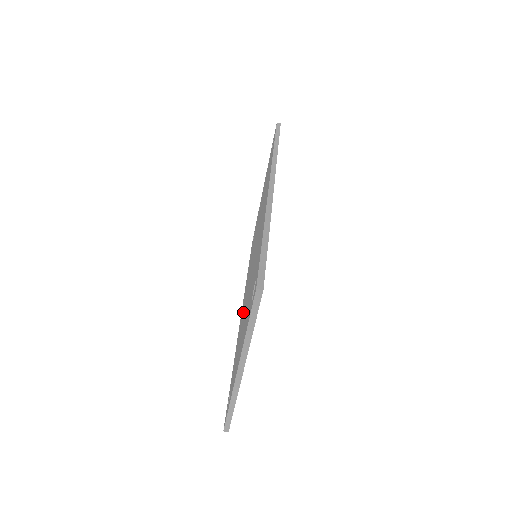
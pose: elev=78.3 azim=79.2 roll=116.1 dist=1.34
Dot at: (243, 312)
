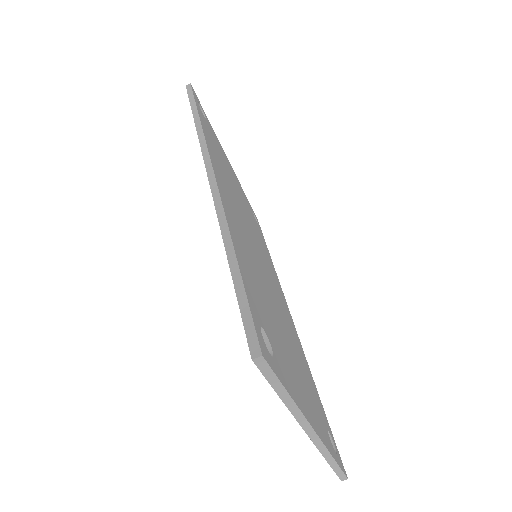
Dot at: occluded
